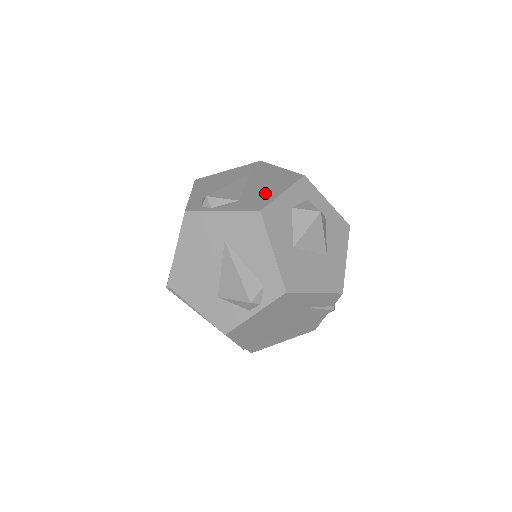
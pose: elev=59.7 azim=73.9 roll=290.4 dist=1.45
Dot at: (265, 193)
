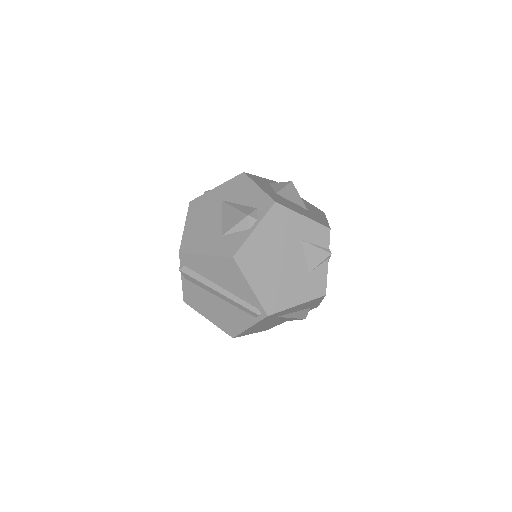
Dot at: occluded
